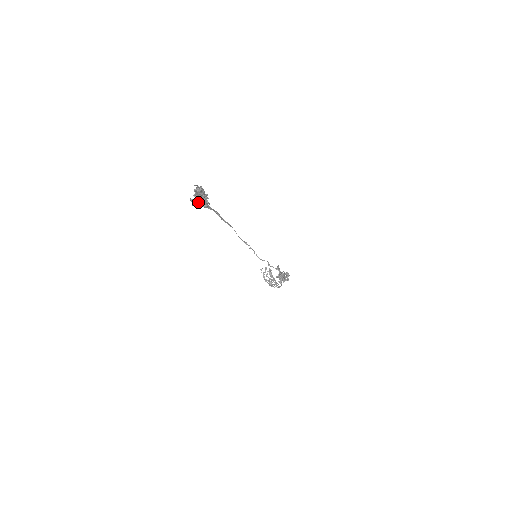
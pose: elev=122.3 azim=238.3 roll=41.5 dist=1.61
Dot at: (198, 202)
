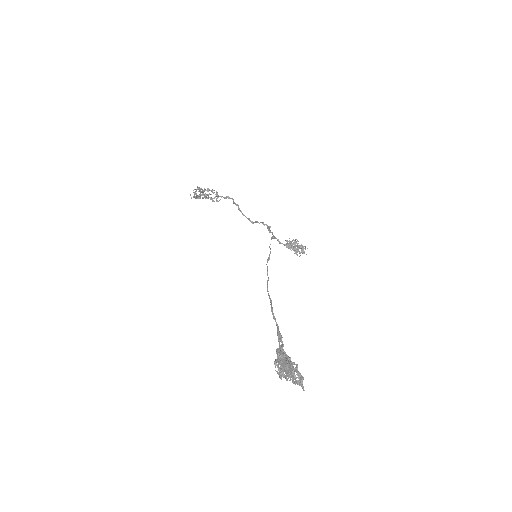
Dot at: (284, 369)
